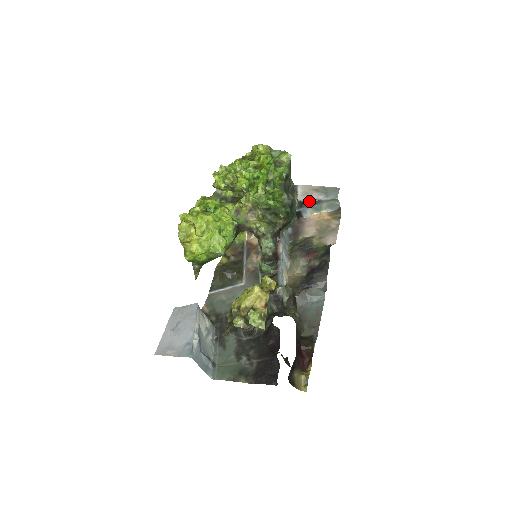
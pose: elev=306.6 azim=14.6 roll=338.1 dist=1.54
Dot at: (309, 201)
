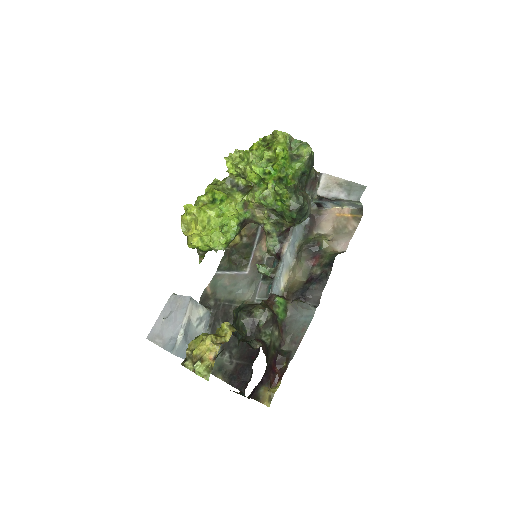
Dot at: (328, 198)
